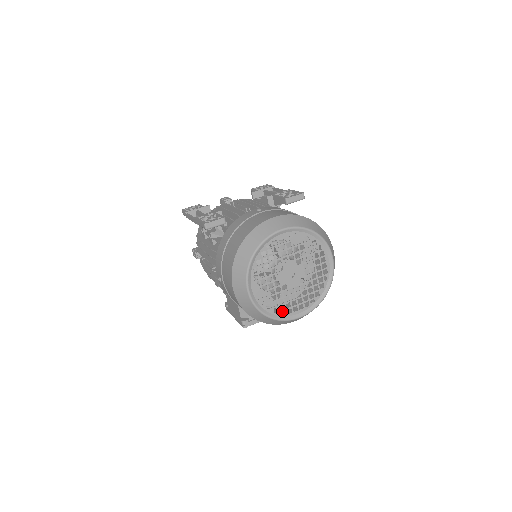
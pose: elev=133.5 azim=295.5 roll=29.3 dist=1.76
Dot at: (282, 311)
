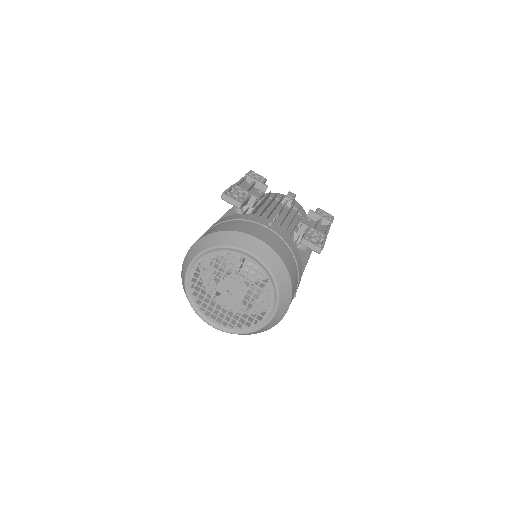
Dot at: (202, 307)
